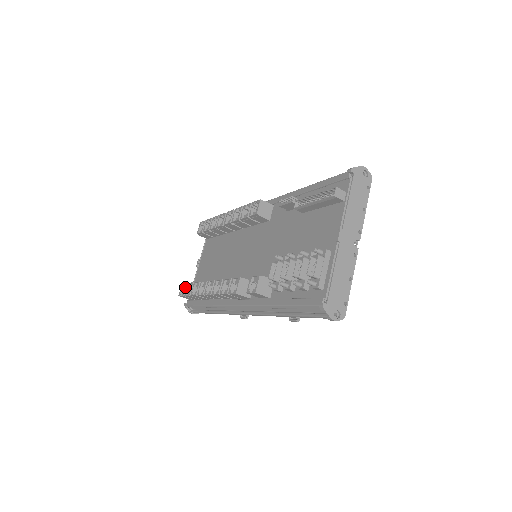
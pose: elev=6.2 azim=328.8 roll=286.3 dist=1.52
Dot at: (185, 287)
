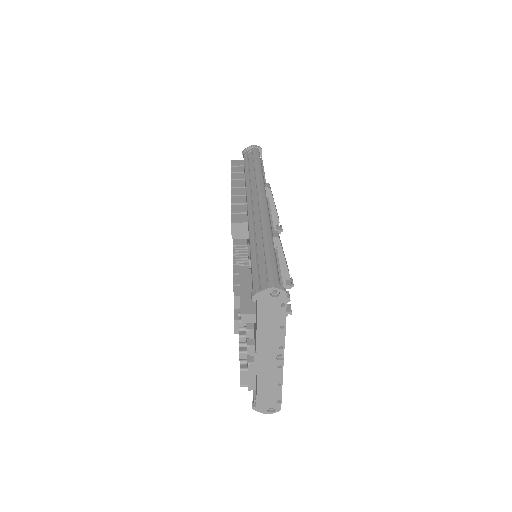
Dot at: occluded
